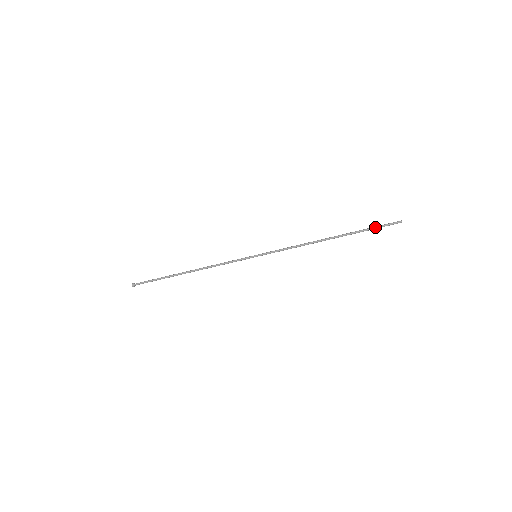
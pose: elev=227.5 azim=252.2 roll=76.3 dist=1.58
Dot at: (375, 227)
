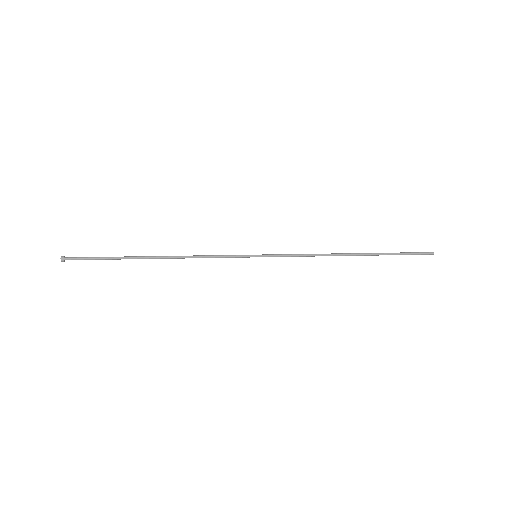
Dot at: (405, 254)
